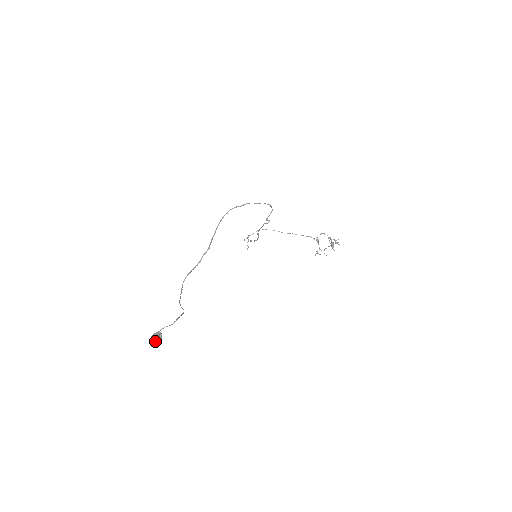
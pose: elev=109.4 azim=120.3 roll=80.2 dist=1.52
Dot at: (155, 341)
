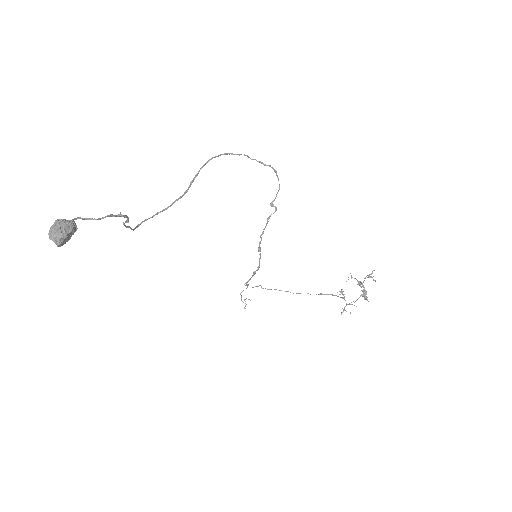
Dot at: (59, 225)
